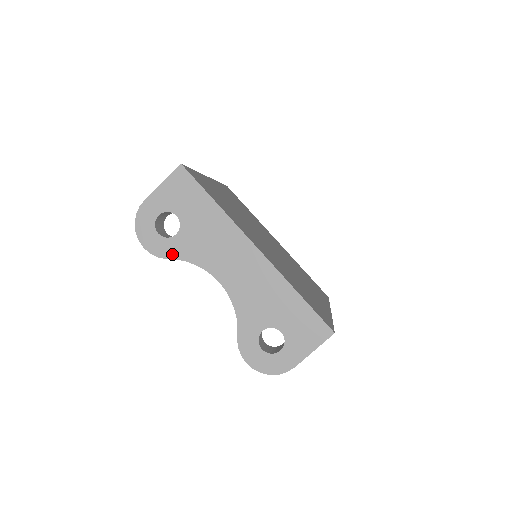
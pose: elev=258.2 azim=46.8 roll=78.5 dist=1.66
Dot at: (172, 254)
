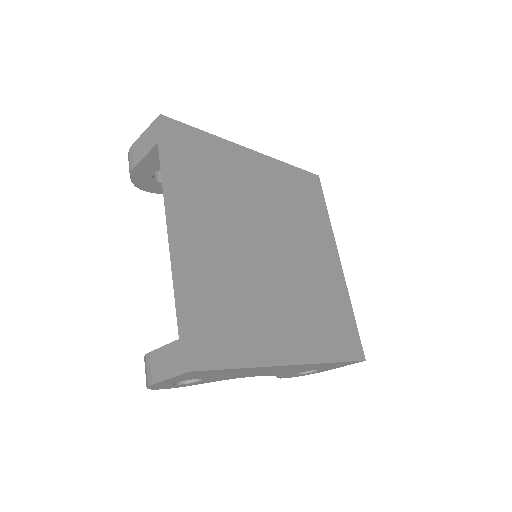
Dot at: (201, 383)
